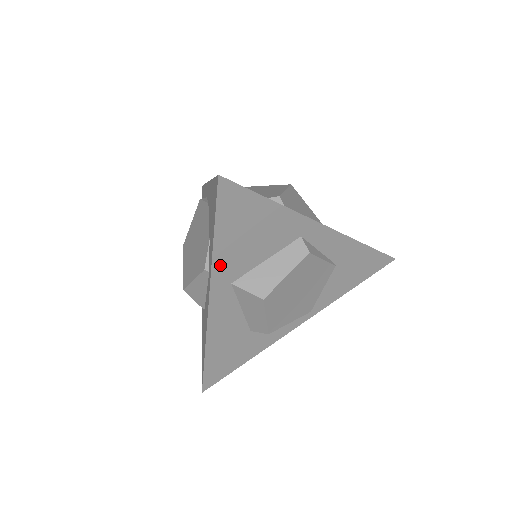
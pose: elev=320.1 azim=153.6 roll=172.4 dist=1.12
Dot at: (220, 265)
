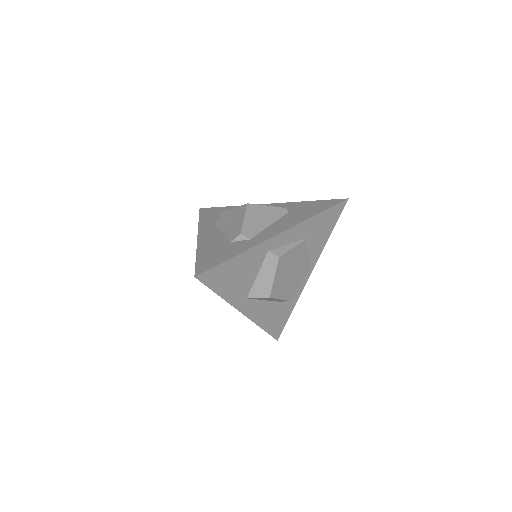
Dot at: (233, 299)
